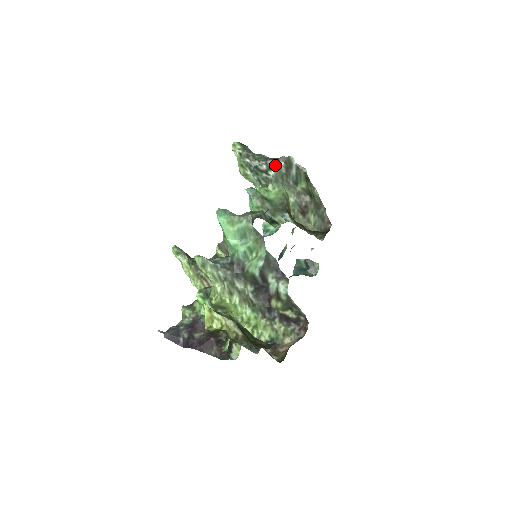
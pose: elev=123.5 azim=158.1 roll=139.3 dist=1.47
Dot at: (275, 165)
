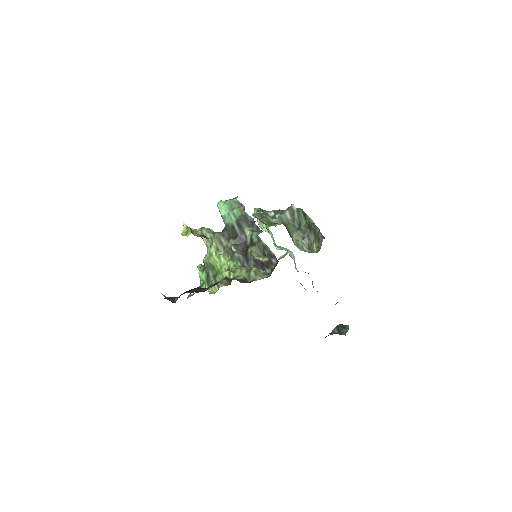
Dot at: (281, 212)
